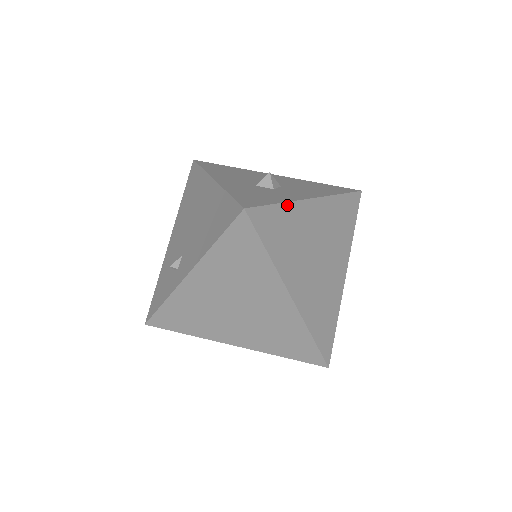
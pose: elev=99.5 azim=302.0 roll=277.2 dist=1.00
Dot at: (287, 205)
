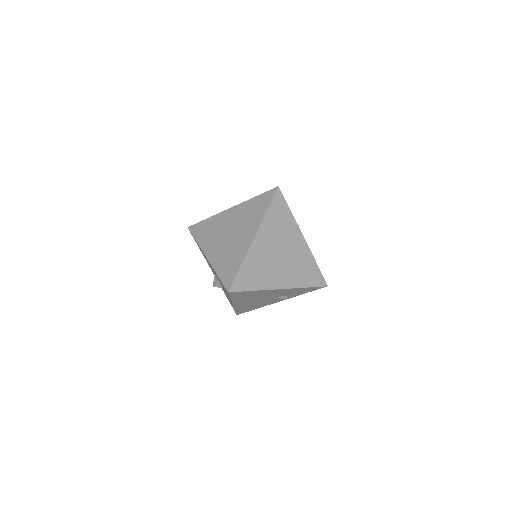
Dot at: (292, 217)
